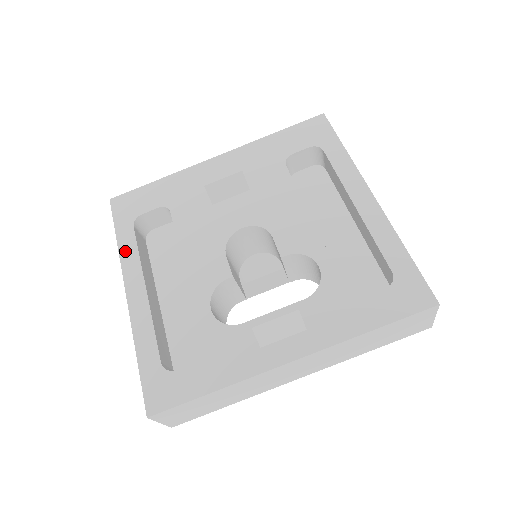
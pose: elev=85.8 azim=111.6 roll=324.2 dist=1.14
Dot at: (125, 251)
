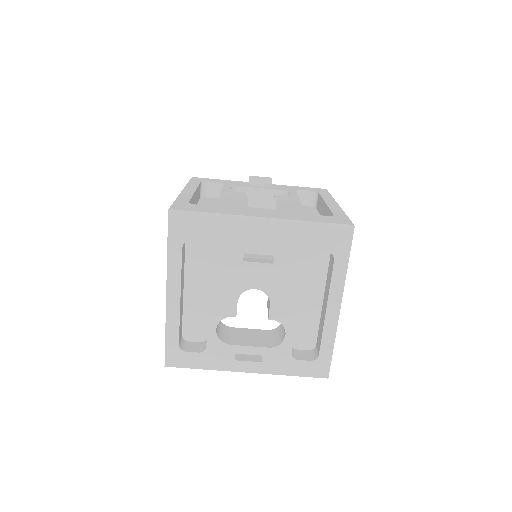
Dot at: (172, 265)
